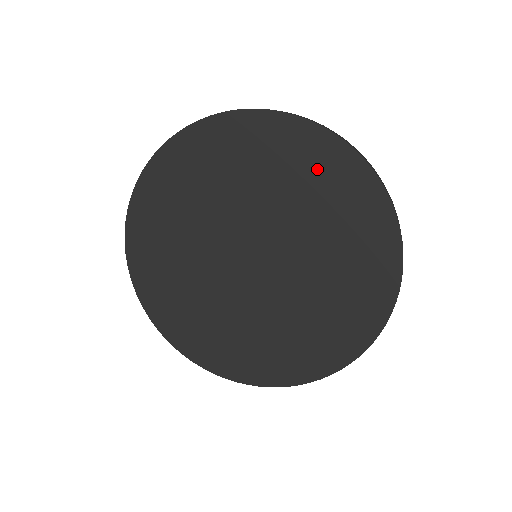
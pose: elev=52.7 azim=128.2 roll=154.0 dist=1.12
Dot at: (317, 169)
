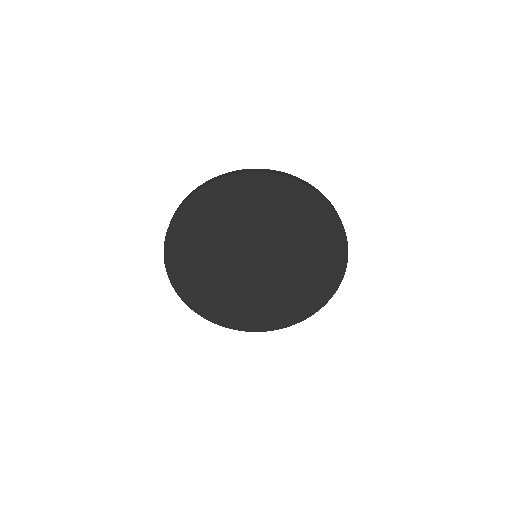
Dot at: (322, 235)
